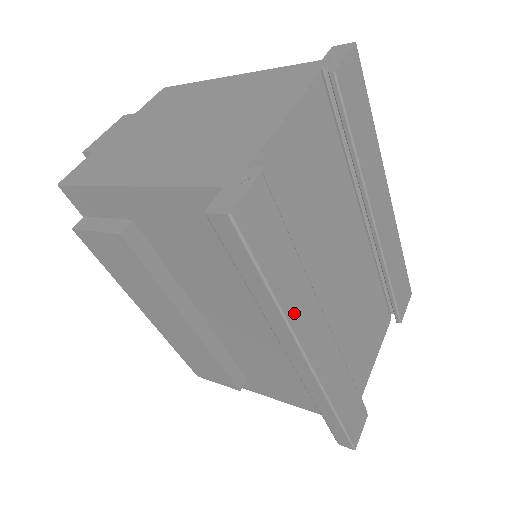
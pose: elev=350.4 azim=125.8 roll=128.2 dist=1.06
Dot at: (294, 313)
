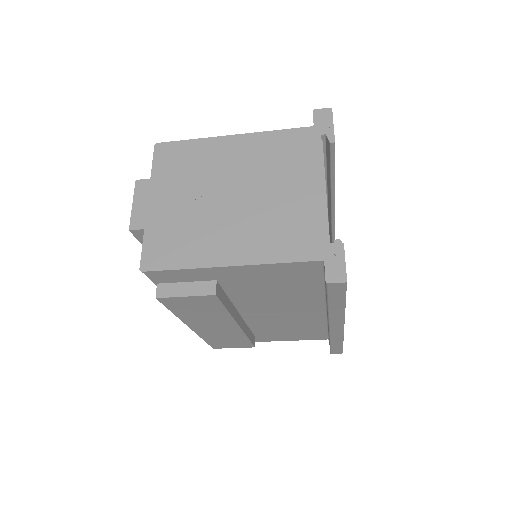
Dot at: occluded
